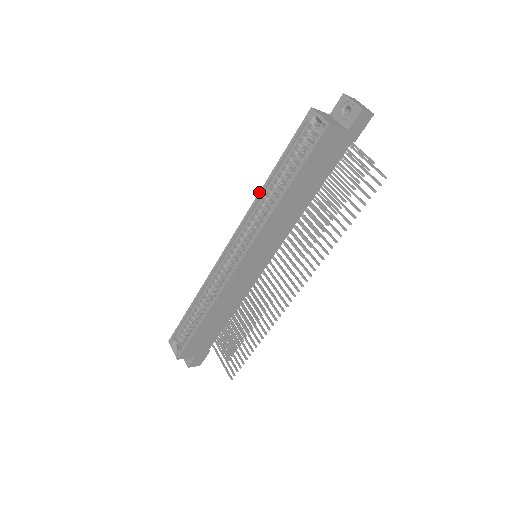
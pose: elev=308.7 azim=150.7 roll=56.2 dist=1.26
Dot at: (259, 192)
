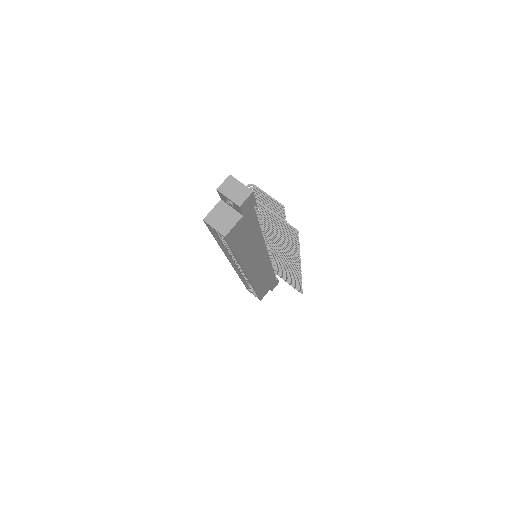
Dot at: occluded
